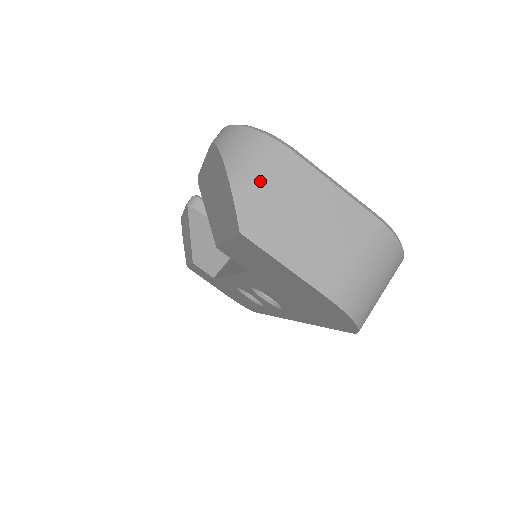
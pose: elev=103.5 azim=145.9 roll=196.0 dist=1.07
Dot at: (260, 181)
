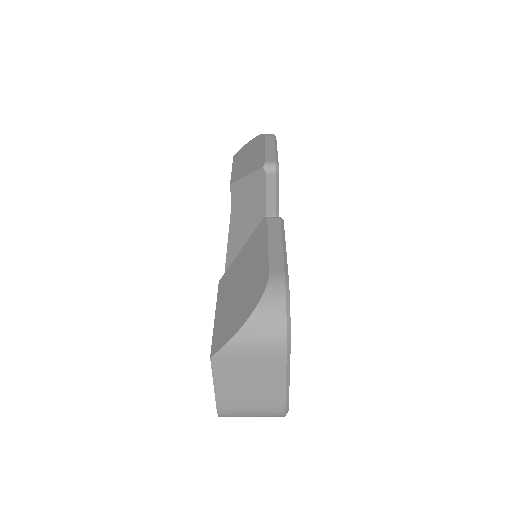
Dot at: (251, 350)
